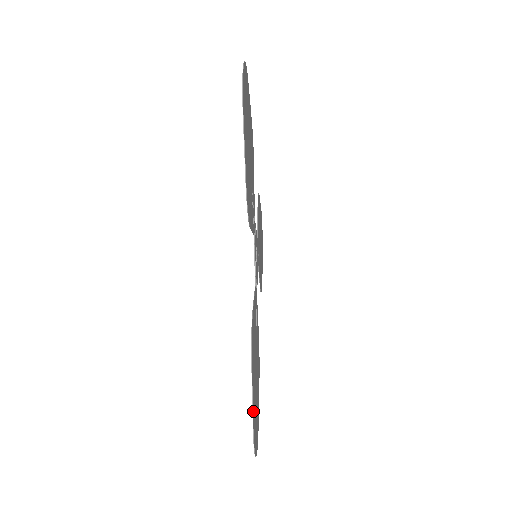
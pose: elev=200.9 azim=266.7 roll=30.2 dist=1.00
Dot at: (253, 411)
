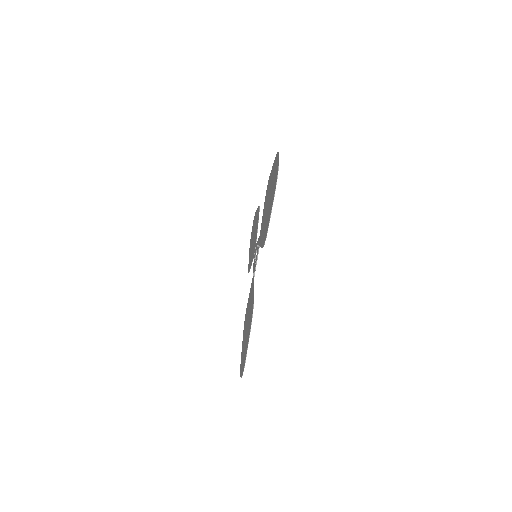
Dot at: (246, 353)
